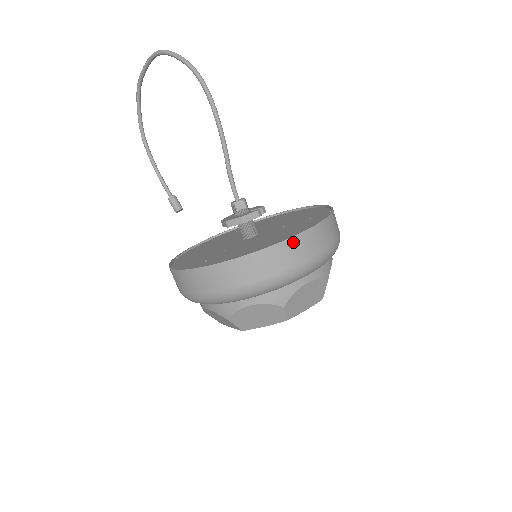
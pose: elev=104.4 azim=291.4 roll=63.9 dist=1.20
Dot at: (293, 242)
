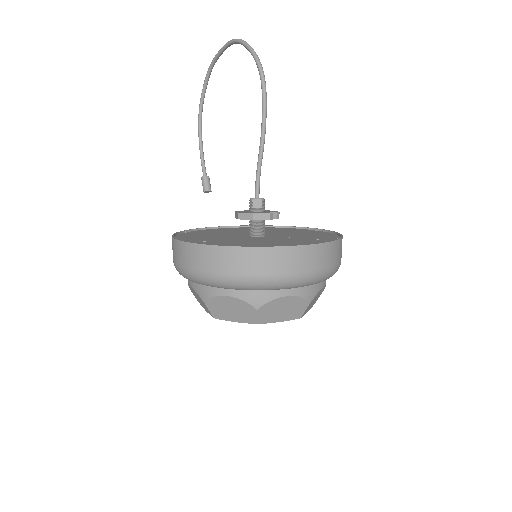
Dot at: (286, 251)
